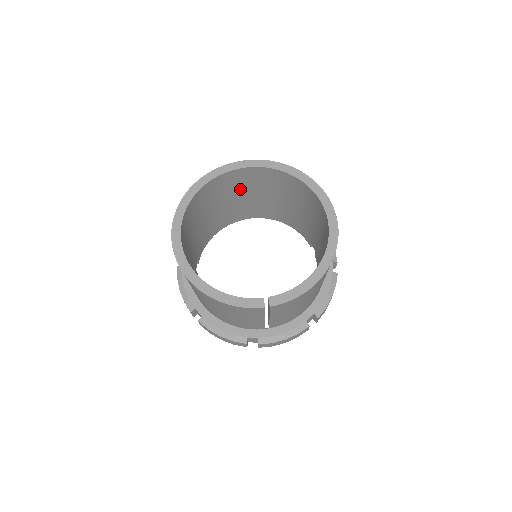
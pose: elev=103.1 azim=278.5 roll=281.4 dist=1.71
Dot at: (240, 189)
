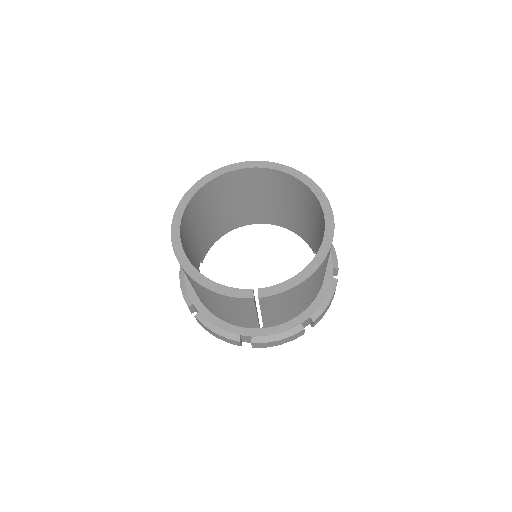
Dot at: (245, 191)
